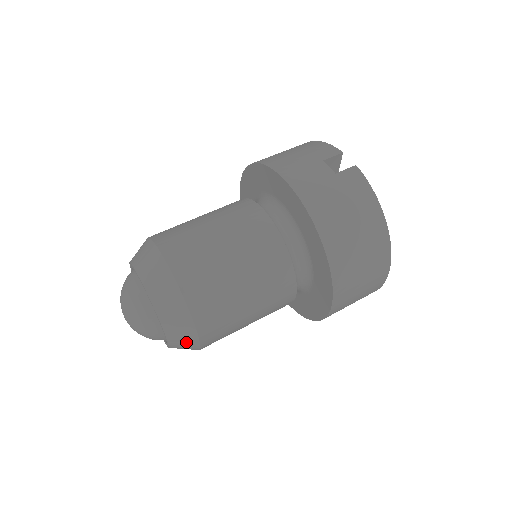
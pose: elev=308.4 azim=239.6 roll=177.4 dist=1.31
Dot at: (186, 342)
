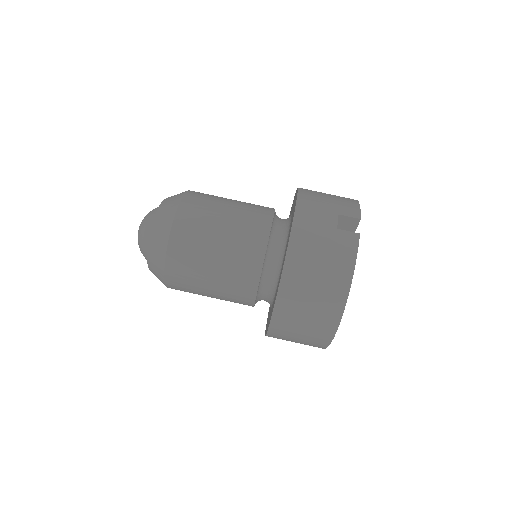
Dot at: (157, 272)
